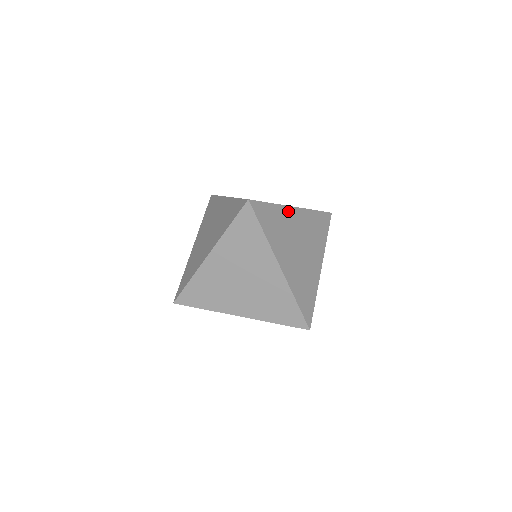
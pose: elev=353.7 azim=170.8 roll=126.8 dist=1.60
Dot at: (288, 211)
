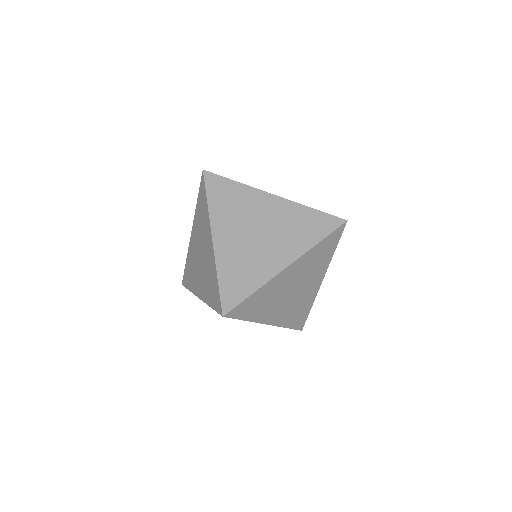
Dot at: occluded
